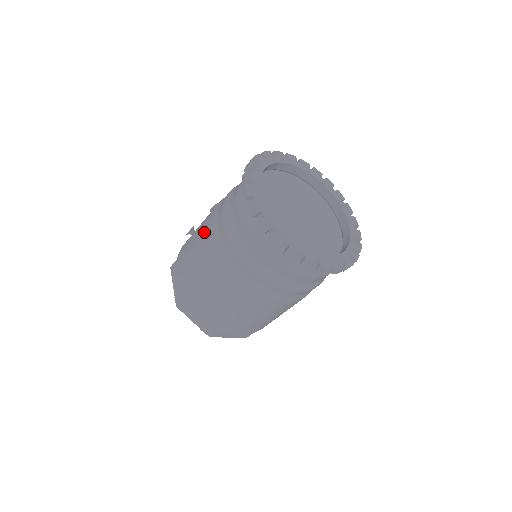
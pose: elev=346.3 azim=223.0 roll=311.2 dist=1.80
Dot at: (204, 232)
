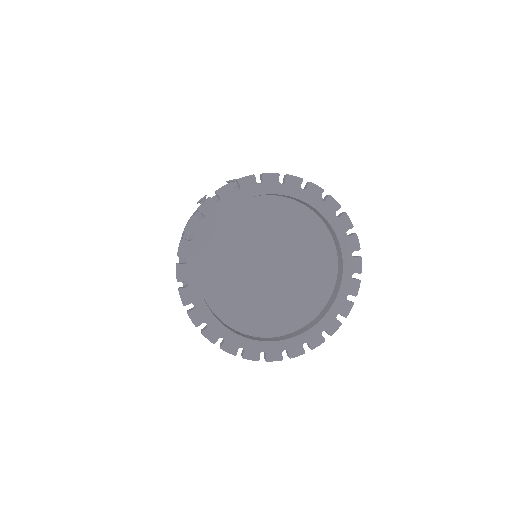
Dot at: occluded
